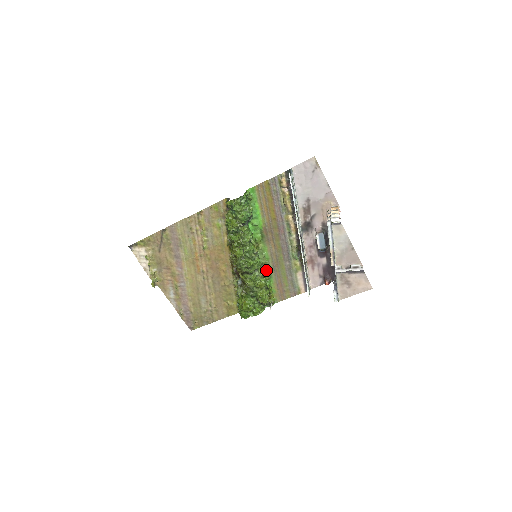
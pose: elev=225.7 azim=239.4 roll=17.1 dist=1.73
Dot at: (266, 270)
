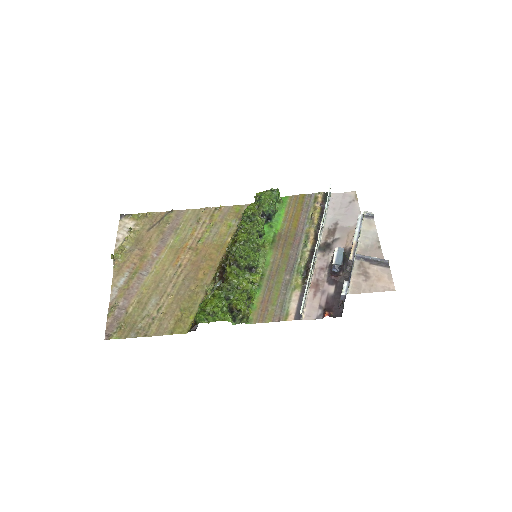
Dot at: (259, 277)
